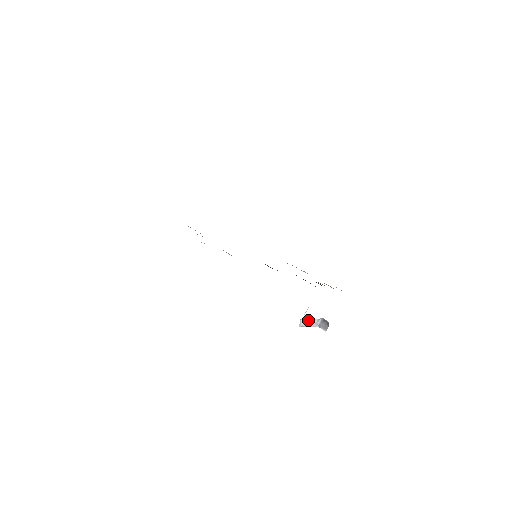
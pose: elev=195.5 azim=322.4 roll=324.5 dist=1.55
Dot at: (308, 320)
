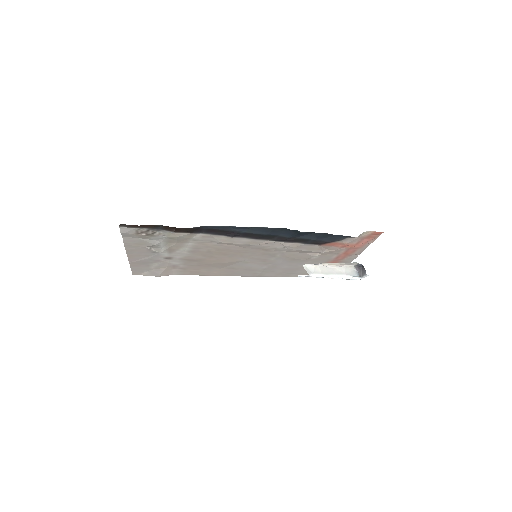
Dot at: (323, 268)
